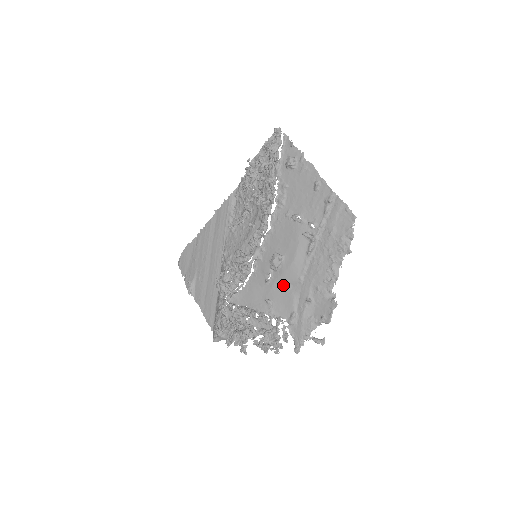
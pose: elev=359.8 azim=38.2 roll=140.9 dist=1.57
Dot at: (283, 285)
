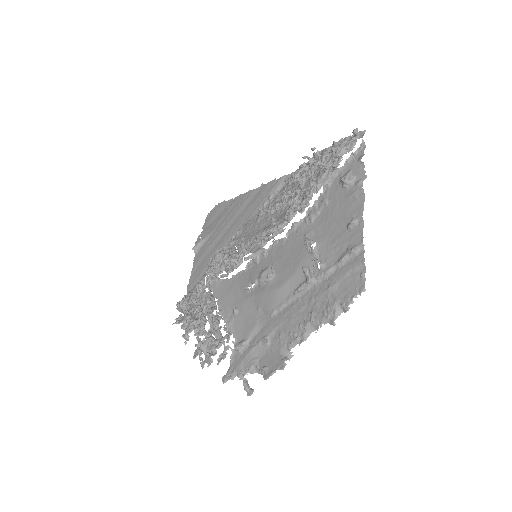
Dot at: (256, 305)
